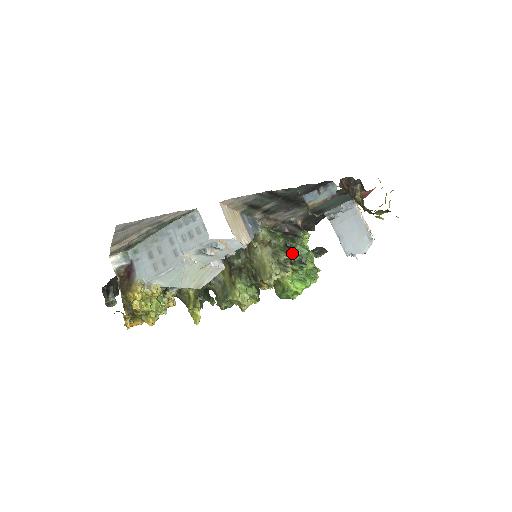
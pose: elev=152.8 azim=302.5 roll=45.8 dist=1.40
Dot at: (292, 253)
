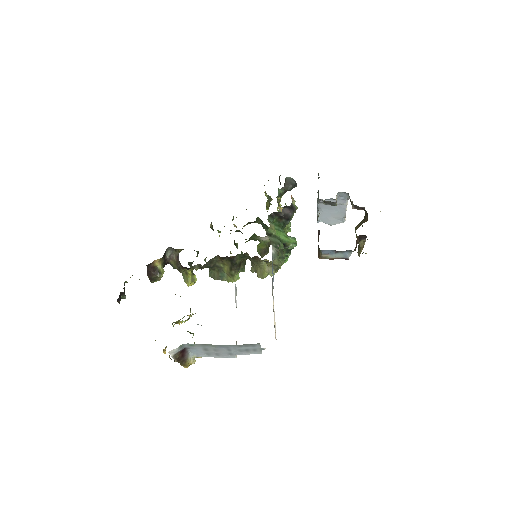
Dot at: (284, 249)
